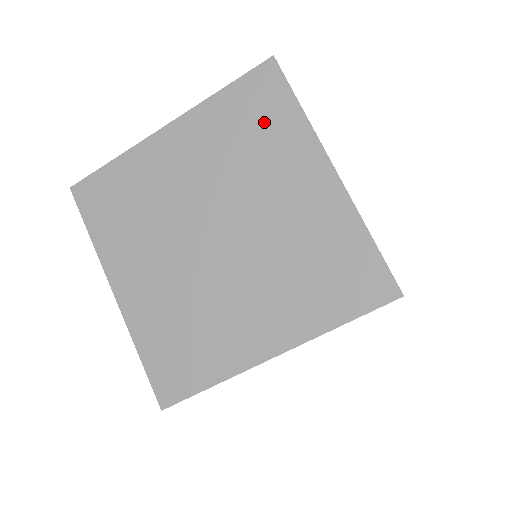
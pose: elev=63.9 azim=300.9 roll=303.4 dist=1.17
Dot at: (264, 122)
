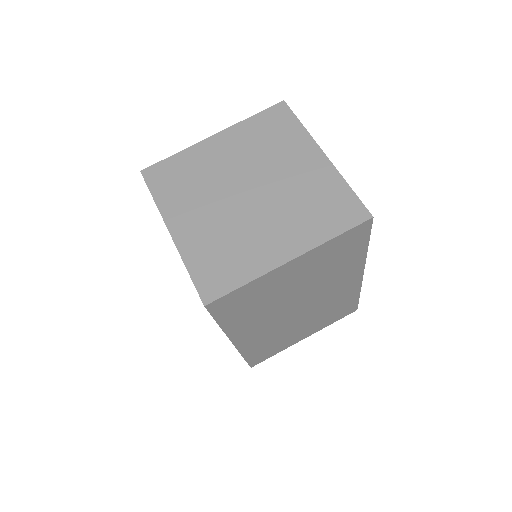
Dot at: (279, 132)
